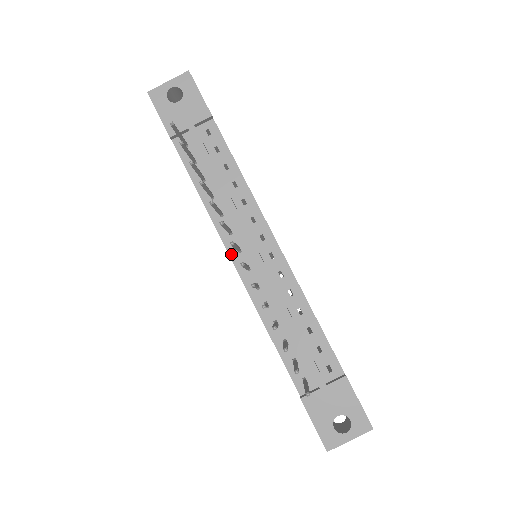
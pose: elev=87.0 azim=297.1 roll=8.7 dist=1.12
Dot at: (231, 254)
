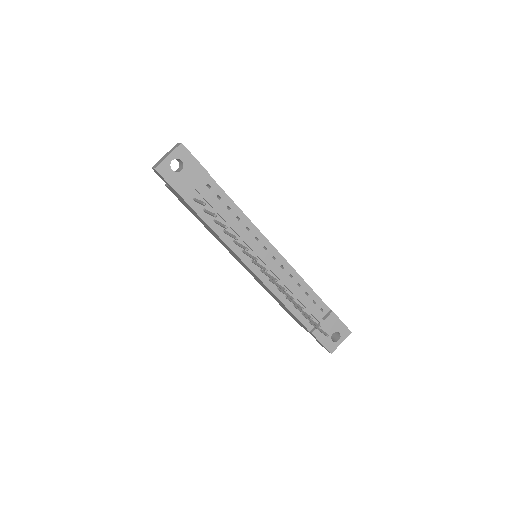
Dot at: (248, 266)
